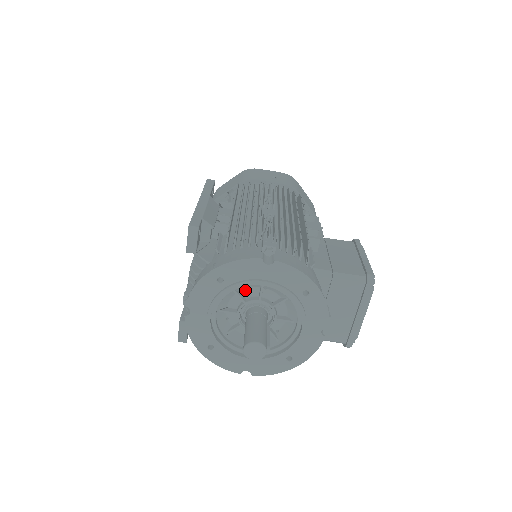
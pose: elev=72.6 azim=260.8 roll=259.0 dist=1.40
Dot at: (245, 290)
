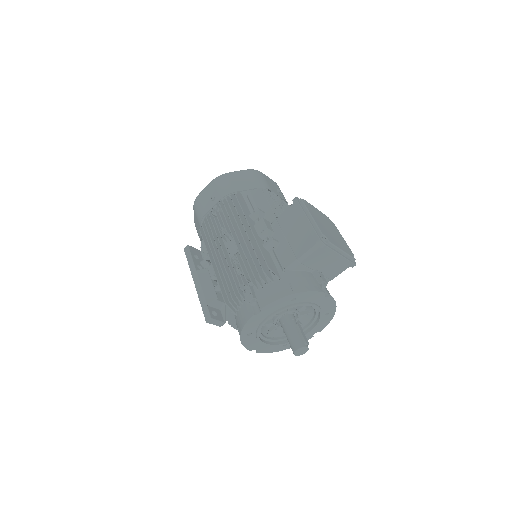
Dot at: occluded
